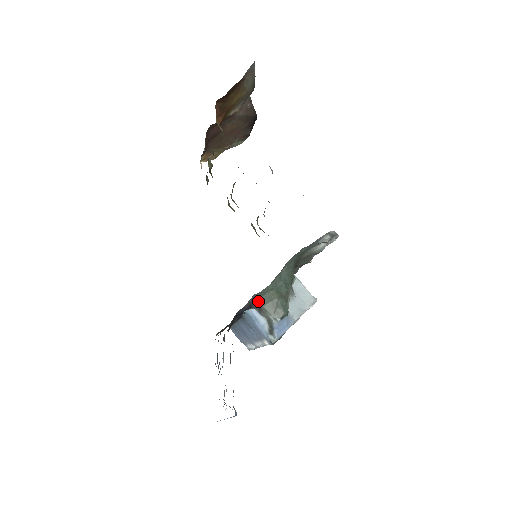
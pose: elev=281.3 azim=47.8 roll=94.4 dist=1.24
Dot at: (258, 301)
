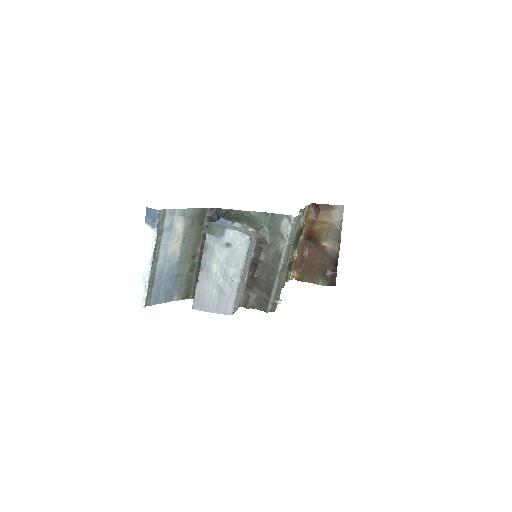
Dot at: (229, 214)
